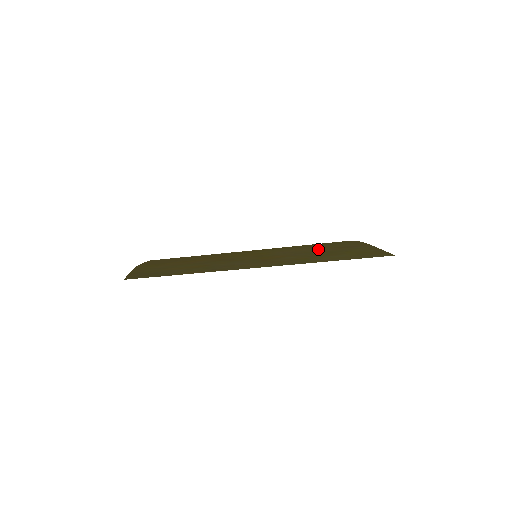
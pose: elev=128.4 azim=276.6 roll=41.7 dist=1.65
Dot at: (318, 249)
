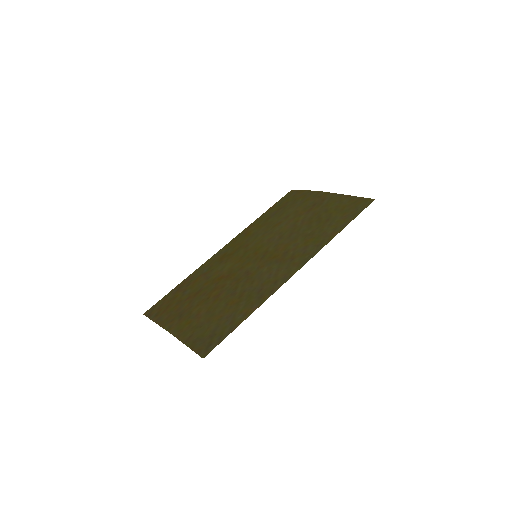
Dot at: (297, 220)
